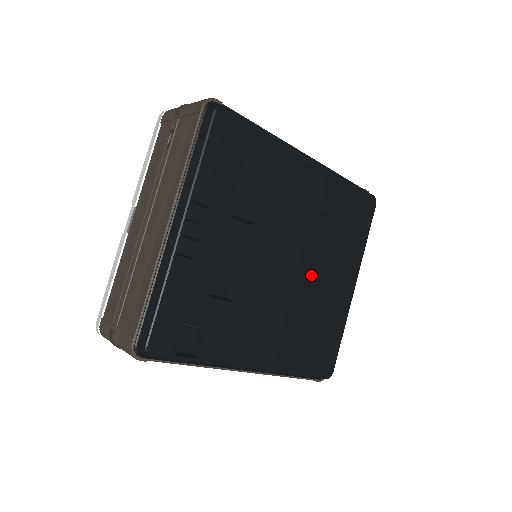
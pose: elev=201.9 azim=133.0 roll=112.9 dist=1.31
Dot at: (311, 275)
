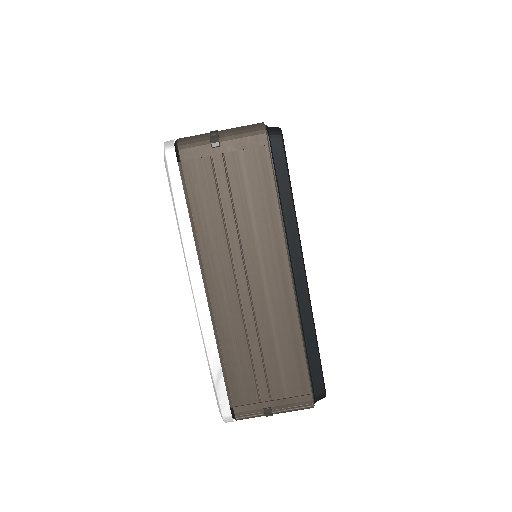
Dot at: occluded
